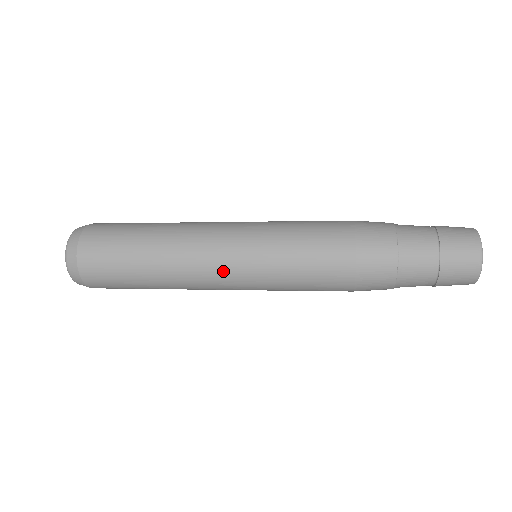
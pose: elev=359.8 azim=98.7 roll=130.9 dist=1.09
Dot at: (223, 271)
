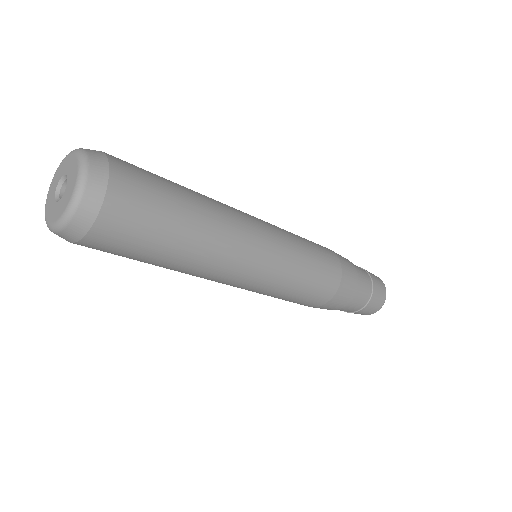
Dot at: (260, 256)
